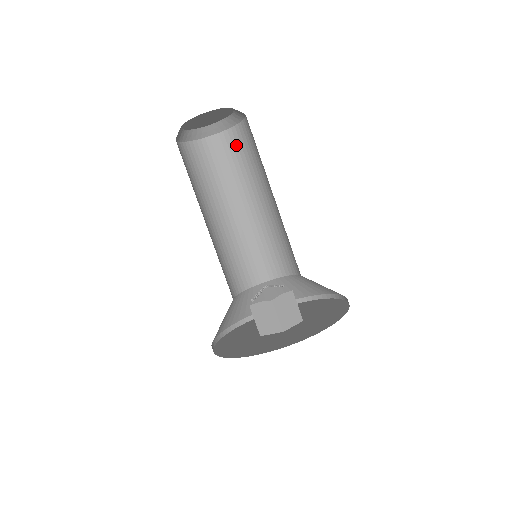
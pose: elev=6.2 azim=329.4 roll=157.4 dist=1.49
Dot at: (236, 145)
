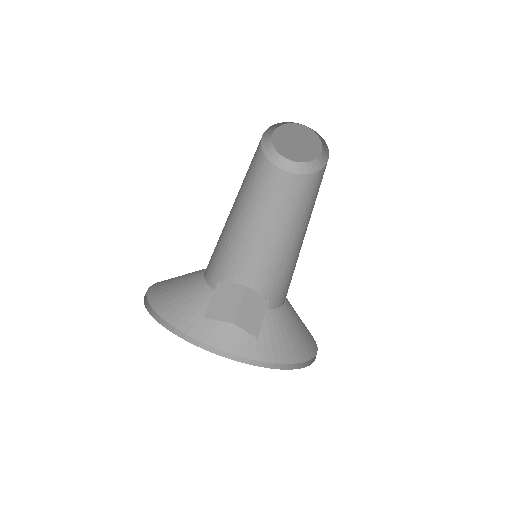
Dot at: occluded
